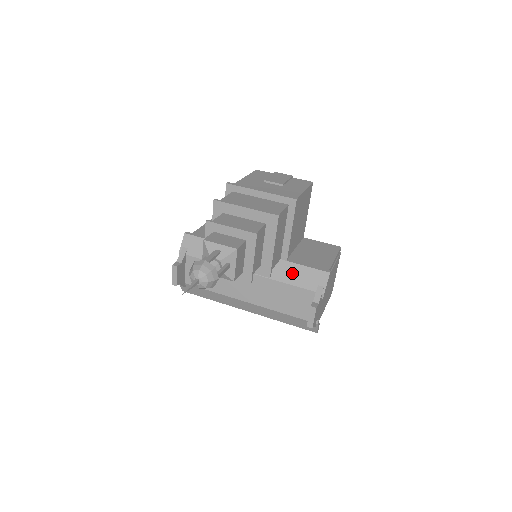
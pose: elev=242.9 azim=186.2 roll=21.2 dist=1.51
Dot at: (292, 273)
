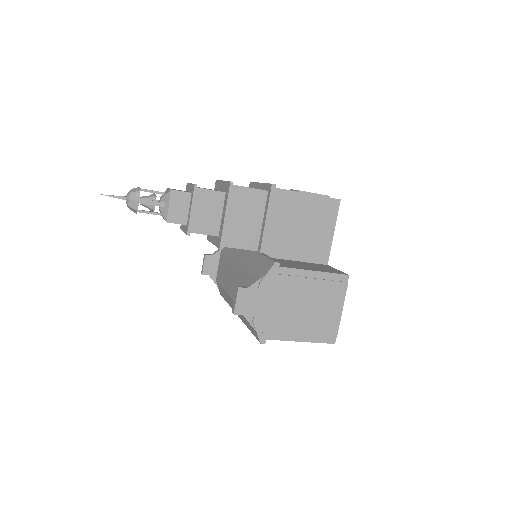
Dot at: (256, 263)
